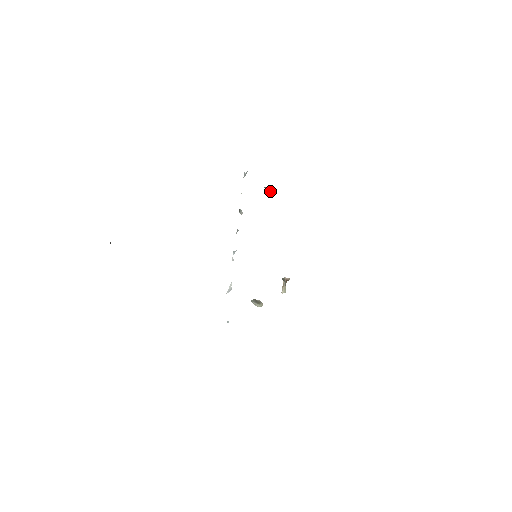
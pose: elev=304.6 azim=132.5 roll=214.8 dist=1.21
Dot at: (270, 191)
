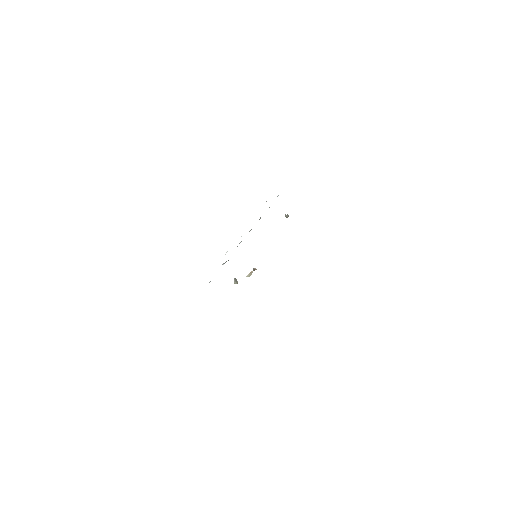
Dot at: (286, 217)
